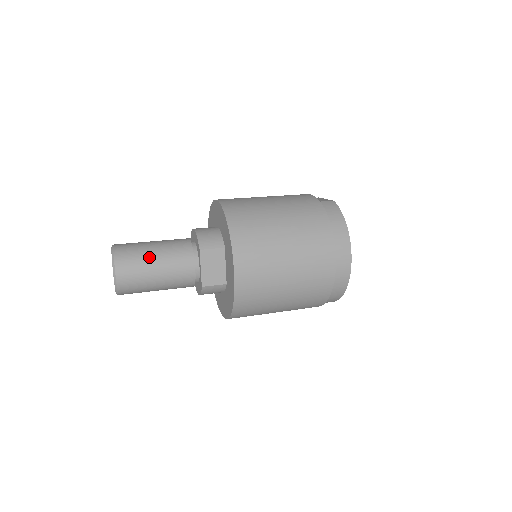
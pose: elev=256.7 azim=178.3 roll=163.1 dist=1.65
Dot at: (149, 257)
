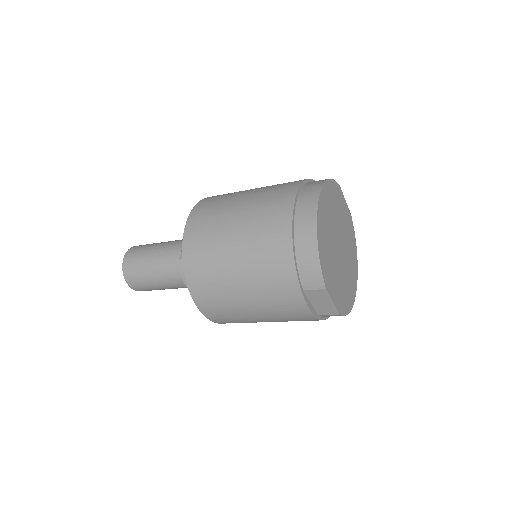
Dot at: (155, 244)
